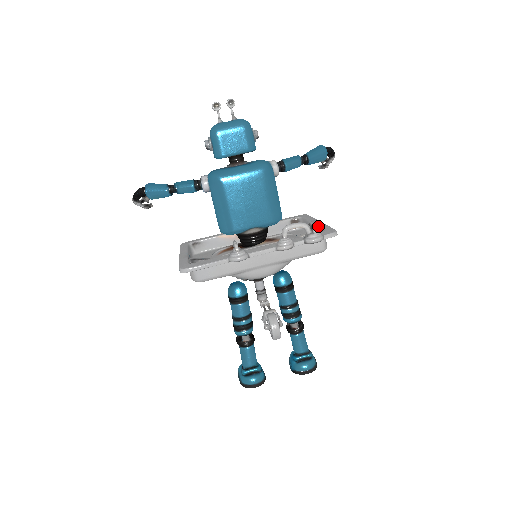
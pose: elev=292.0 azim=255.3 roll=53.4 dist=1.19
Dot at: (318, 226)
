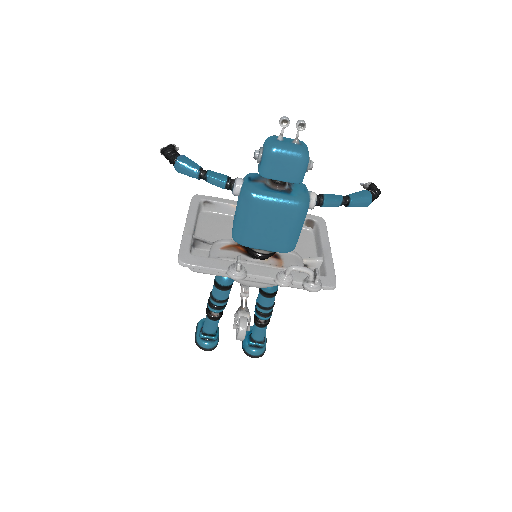
Dot at: (325, 259)
